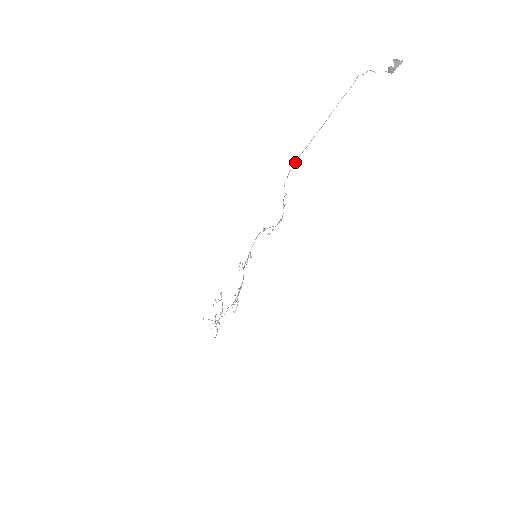
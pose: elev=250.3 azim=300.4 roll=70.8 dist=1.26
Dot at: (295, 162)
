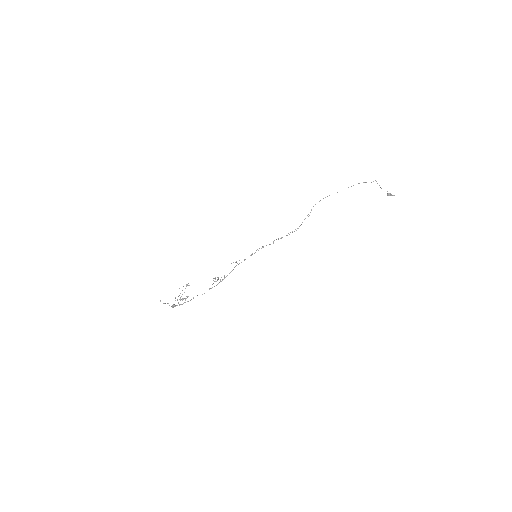
Dot at: occluded
